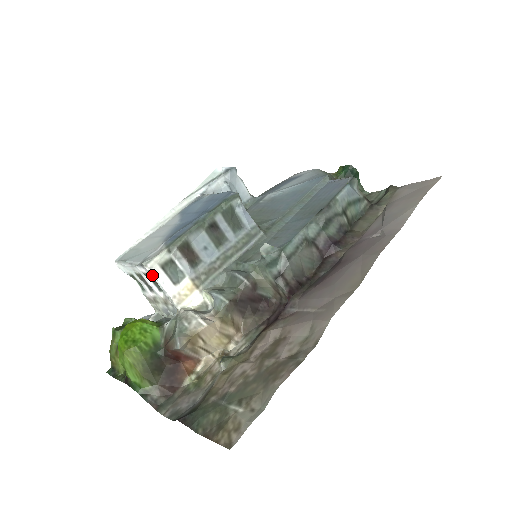
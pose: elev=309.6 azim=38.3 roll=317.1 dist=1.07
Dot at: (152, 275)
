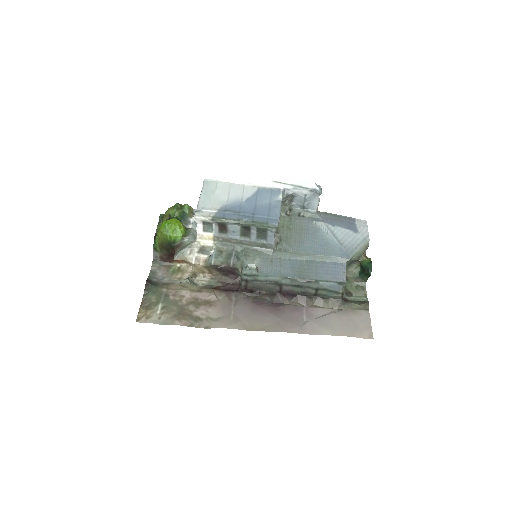
Dot at: occluded
